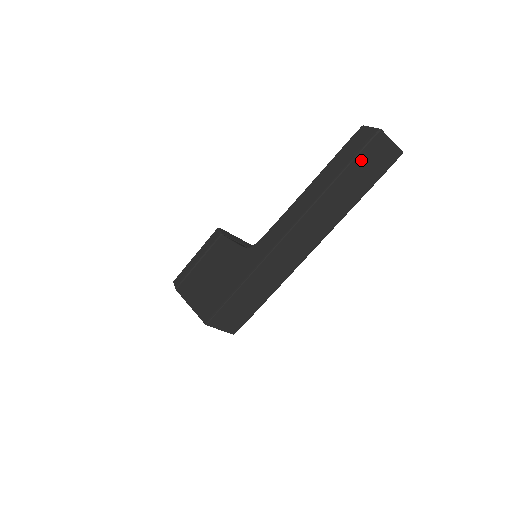
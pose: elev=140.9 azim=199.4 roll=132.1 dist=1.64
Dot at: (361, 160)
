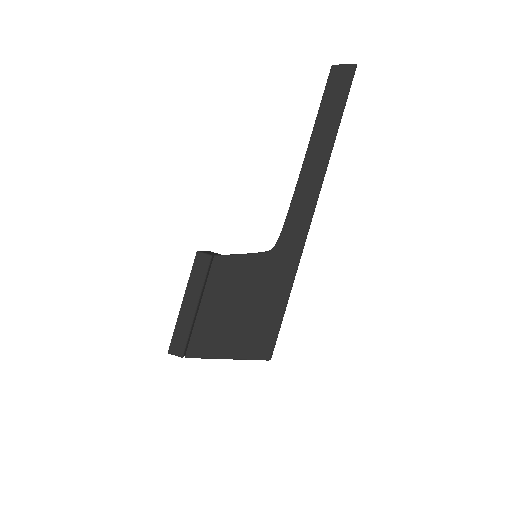
Dot at: occluded
